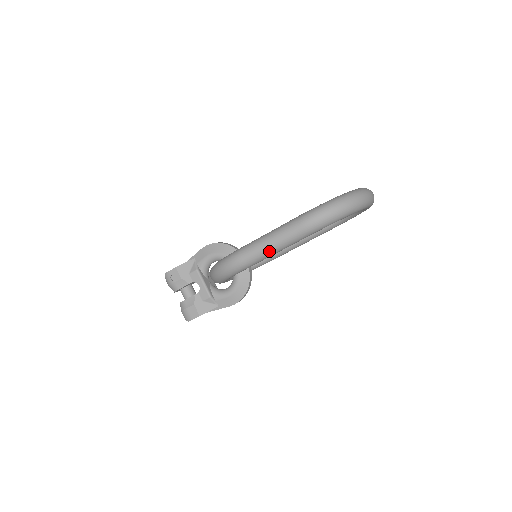
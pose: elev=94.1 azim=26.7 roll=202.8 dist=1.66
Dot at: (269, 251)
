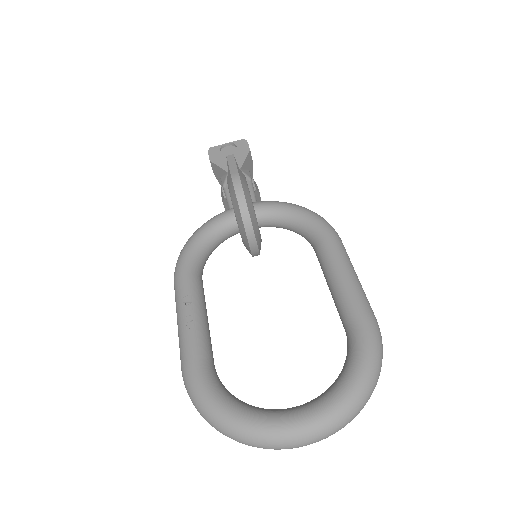
Dot at: occluded
